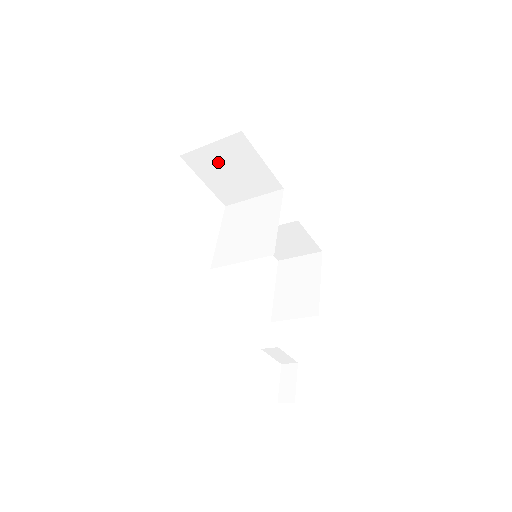
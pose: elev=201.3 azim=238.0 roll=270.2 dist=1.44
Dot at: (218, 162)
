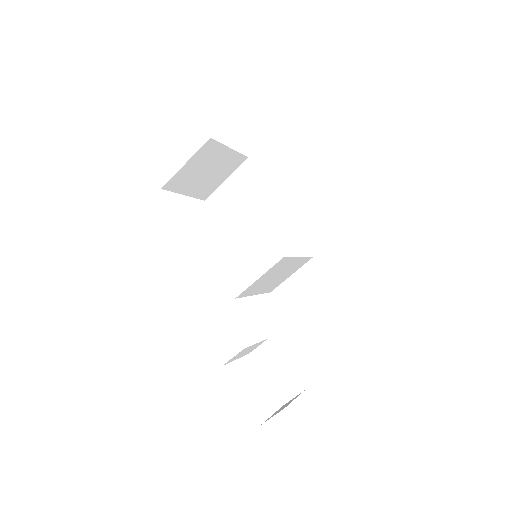
Dot at: (233, 198)
